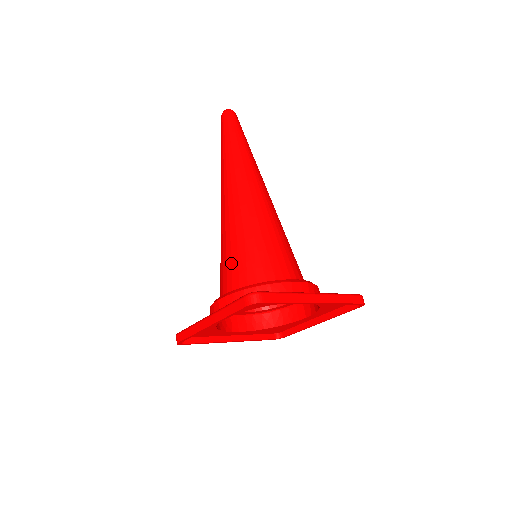
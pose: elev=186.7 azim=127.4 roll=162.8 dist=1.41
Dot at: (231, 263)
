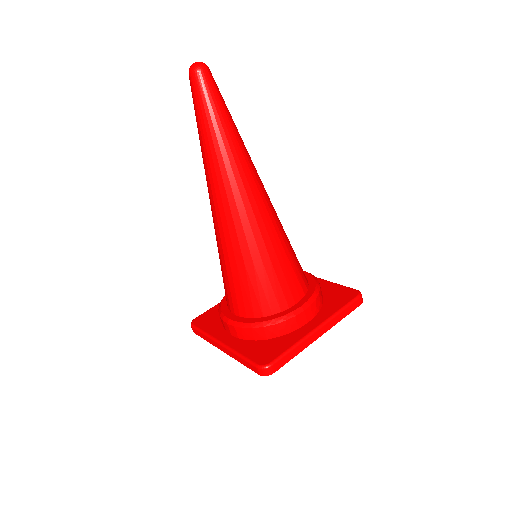
Dot at: (234, 288)
